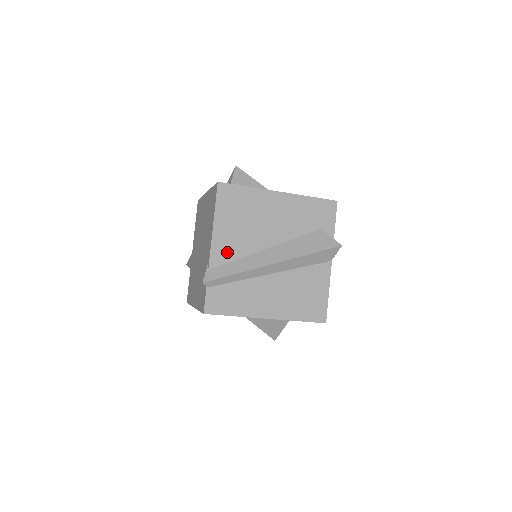
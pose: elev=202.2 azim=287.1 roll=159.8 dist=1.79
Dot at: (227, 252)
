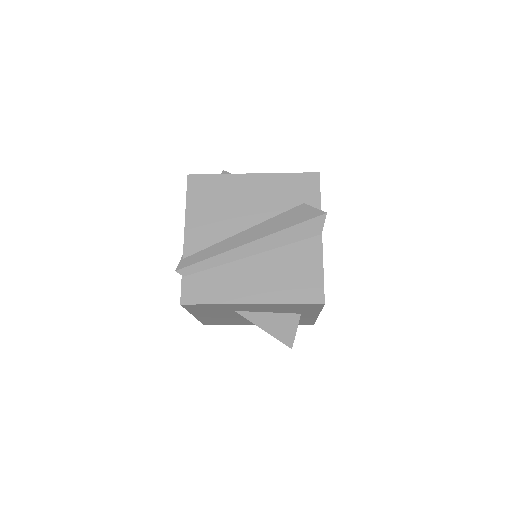
Dot at: (201, 239)
